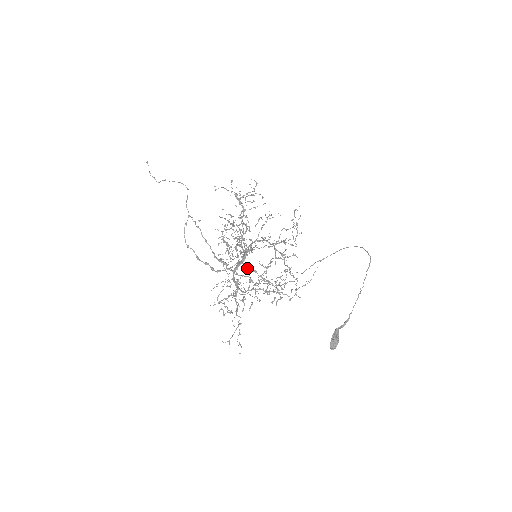
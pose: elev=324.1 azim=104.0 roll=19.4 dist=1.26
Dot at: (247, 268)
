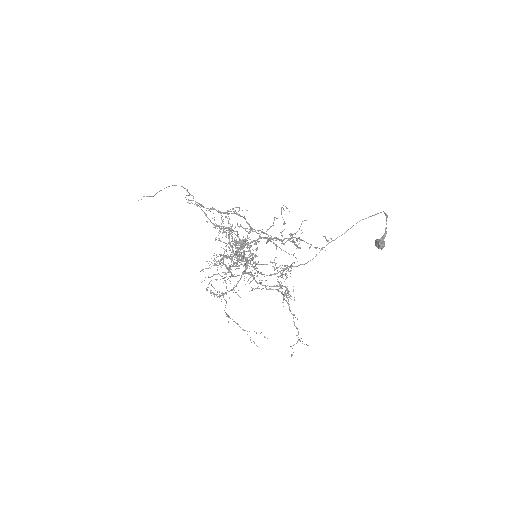
Dot at: (255, 230)
